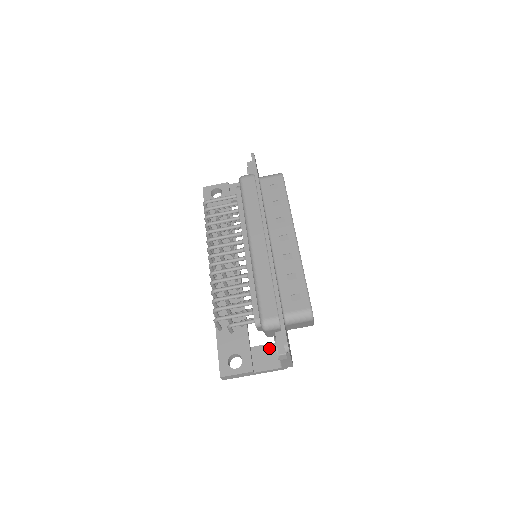
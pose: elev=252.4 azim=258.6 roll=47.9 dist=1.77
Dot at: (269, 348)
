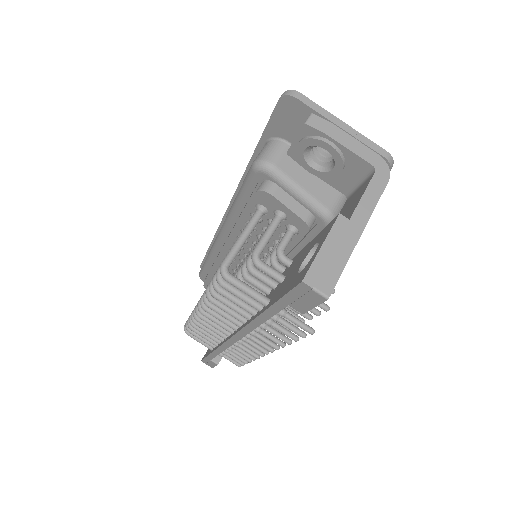
Dot at: (343, 209)
